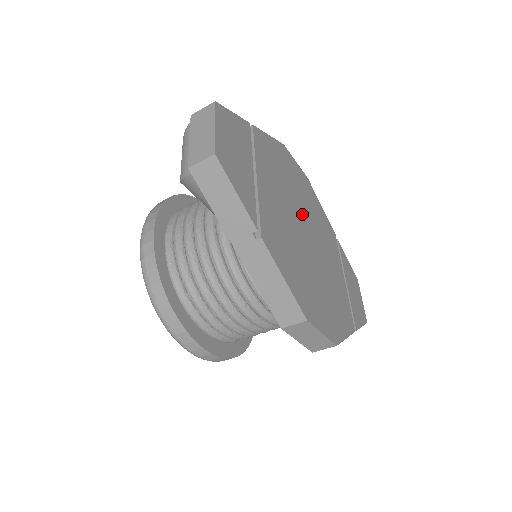
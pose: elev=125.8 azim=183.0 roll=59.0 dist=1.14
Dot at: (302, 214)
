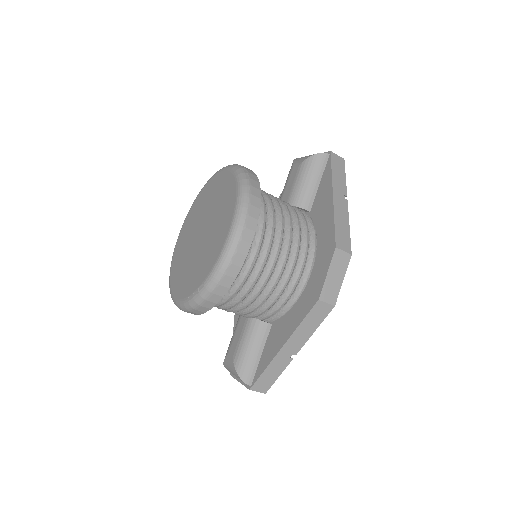
Dot at: occluded
